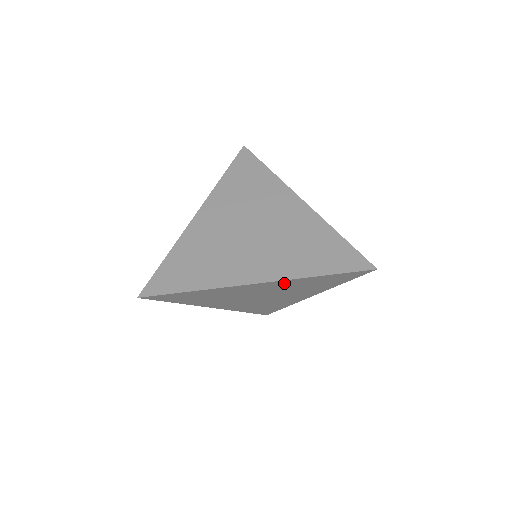
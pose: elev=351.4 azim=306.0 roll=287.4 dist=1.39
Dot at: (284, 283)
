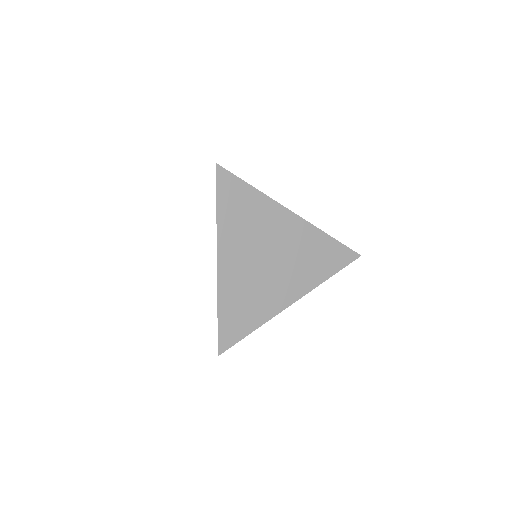
Dot at: occluded
